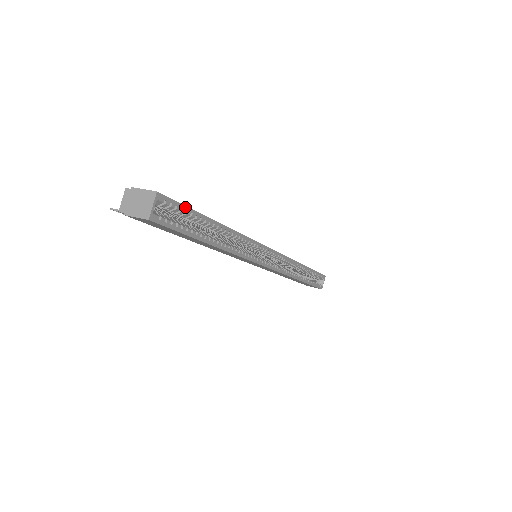
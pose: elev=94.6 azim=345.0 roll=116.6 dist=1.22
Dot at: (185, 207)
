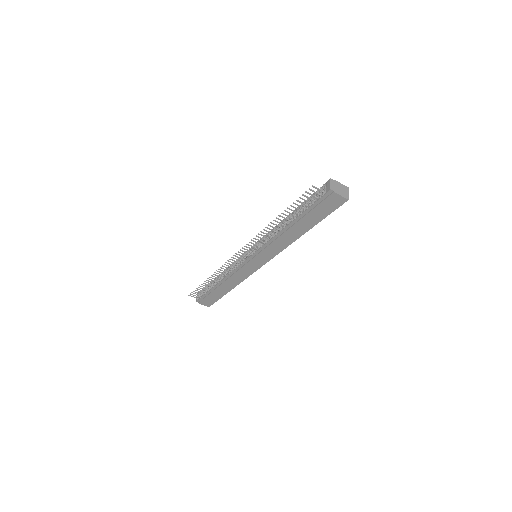
Dot at: occluded
